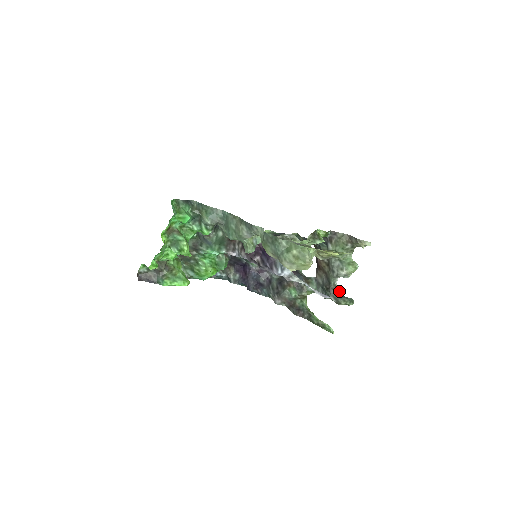
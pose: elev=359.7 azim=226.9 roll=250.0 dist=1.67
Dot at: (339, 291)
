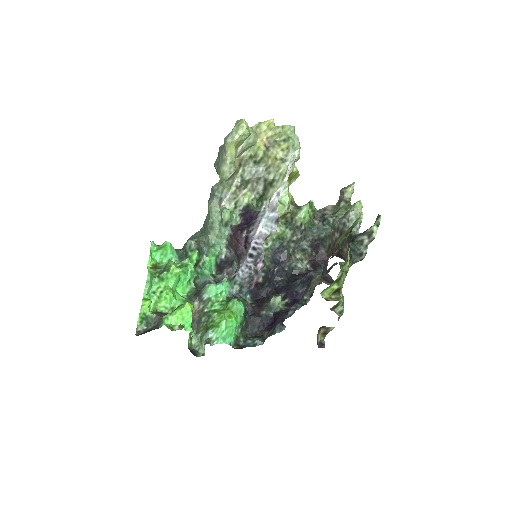
Dot at: occluded
